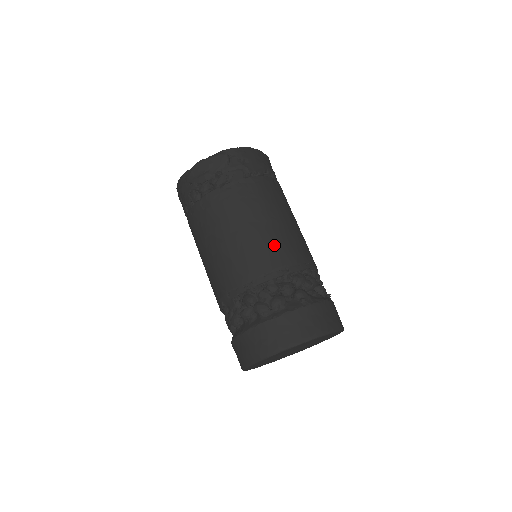
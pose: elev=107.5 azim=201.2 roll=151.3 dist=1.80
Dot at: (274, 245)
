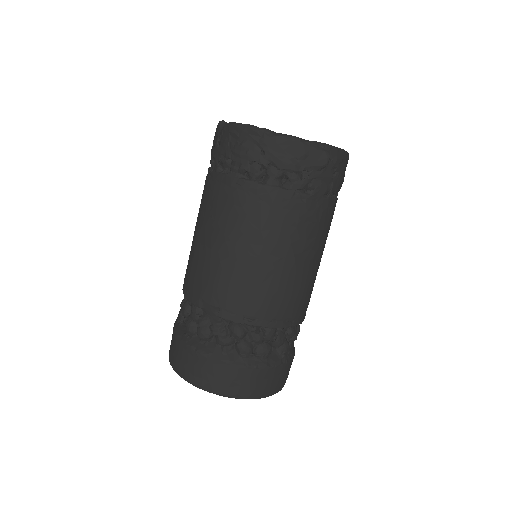
Dot at: (299, 292)
